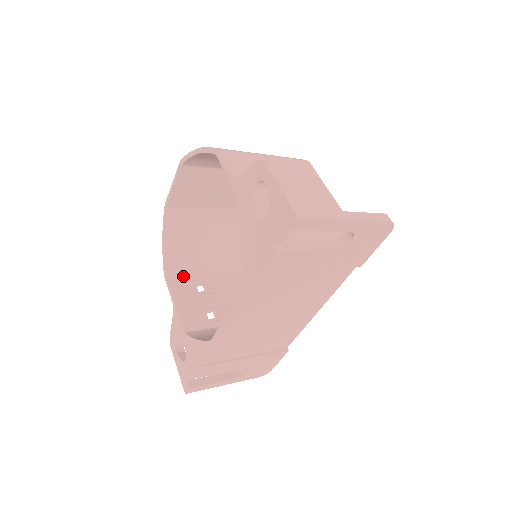
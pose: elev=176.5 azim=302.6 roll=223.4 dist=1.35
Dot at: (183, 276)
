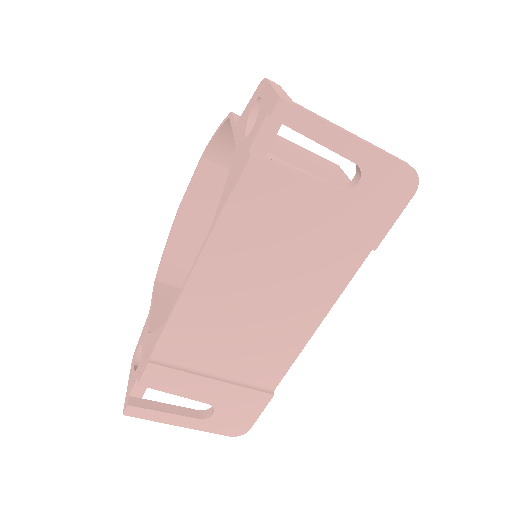
Dot at: (175, 288)
